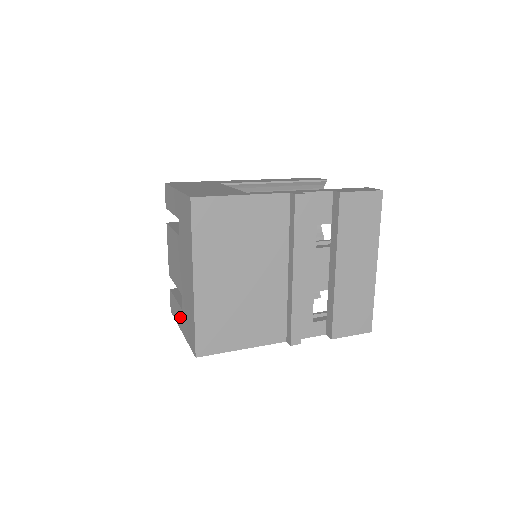
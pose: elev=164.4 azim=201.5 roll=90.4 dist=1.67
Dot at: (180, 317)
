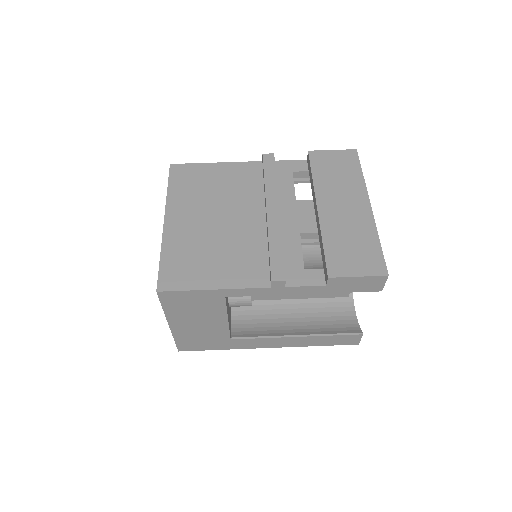
Dot at: occluded
